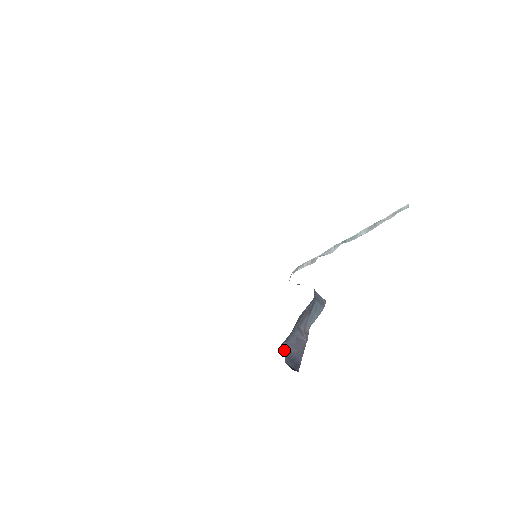
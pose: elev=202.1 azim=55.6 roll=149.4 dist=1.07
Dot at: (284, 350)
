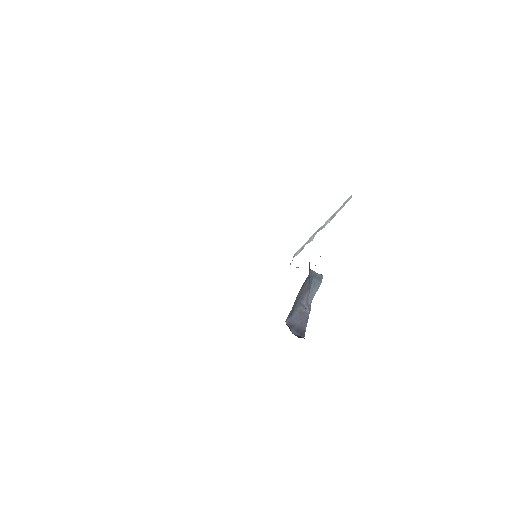
Dot at: (289, 324)
